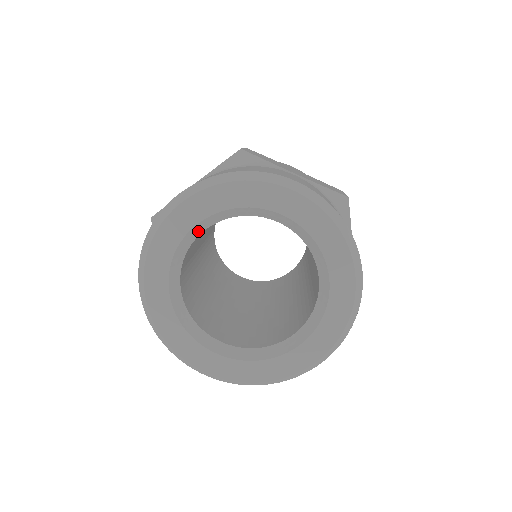
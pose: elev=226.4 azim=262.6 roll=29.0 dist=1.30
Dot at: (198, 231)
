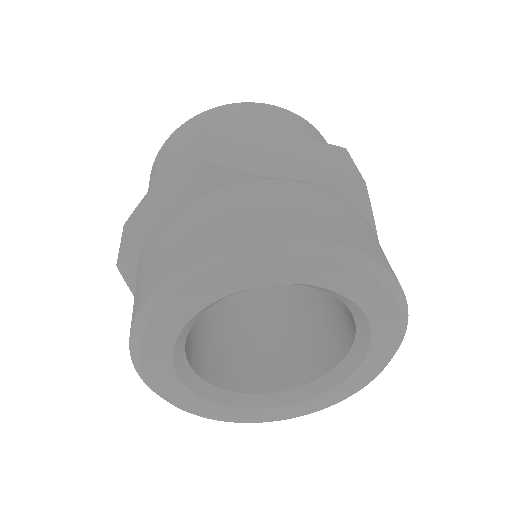
Dot at: occluded
